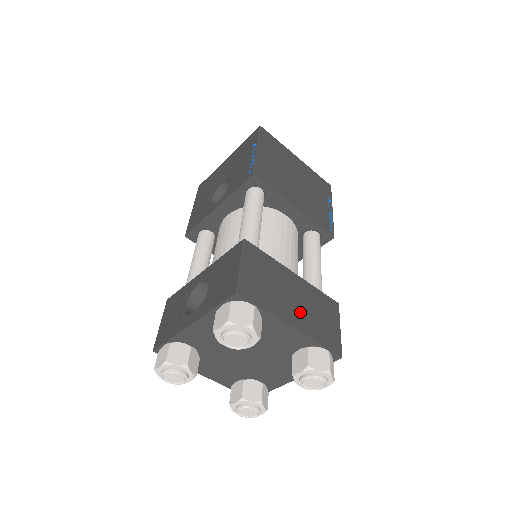
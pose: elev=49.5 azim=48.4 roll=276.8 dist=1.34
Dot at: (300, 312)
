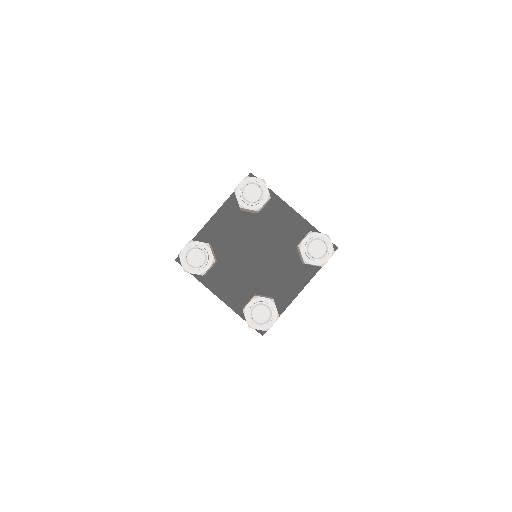
Dot at: occluded
